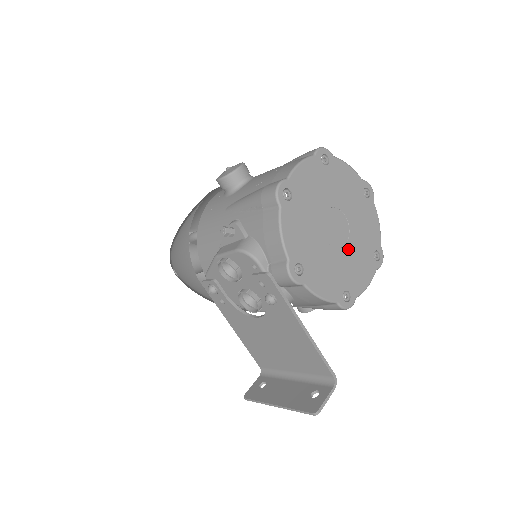
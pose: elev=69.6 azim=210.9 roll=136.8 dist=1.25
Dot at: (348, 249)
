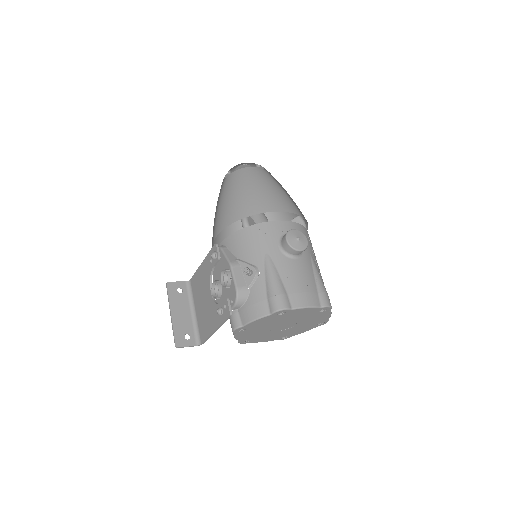
Dot at: (276, 332)
